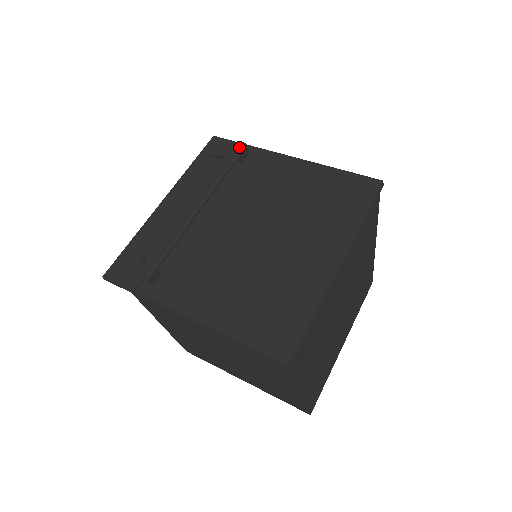
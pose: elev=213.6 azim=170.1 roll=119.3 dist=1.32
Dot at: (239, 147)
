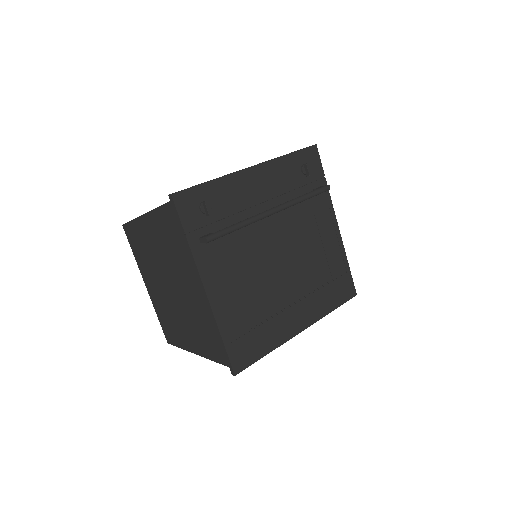
Dot at: (326, 187)
